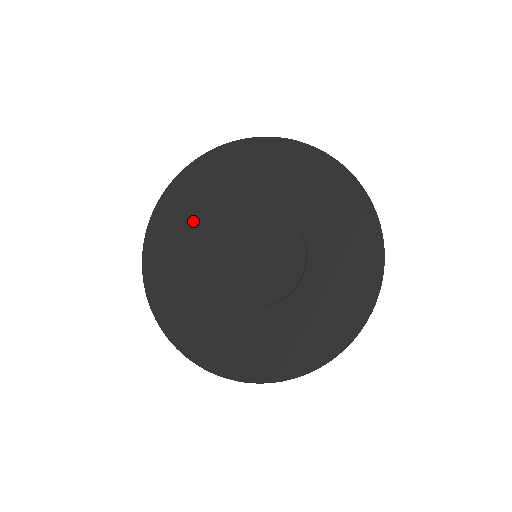
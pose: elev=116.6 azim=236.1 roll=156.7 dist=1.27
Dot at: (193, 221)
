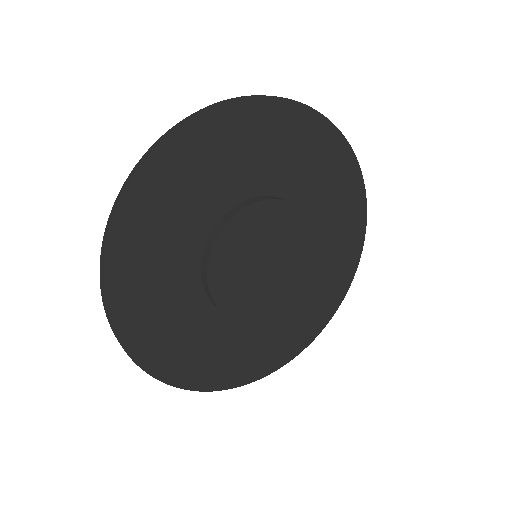
Dot at: (238, 168)
